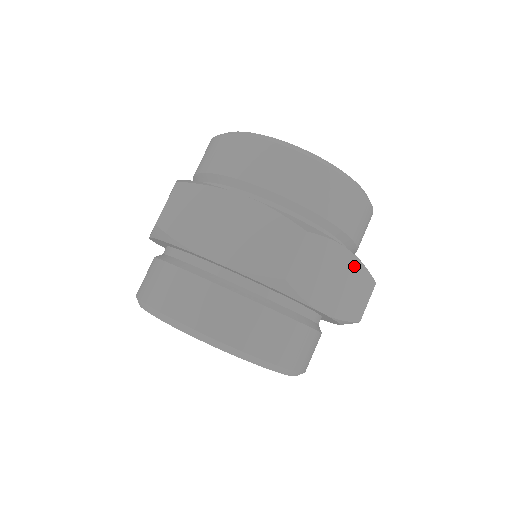
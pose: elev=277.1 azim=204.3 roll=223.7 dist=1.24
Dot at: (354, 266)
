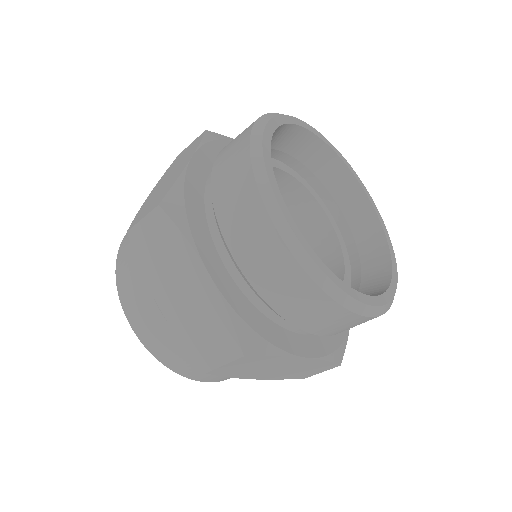
Dot at: (311, 362)
